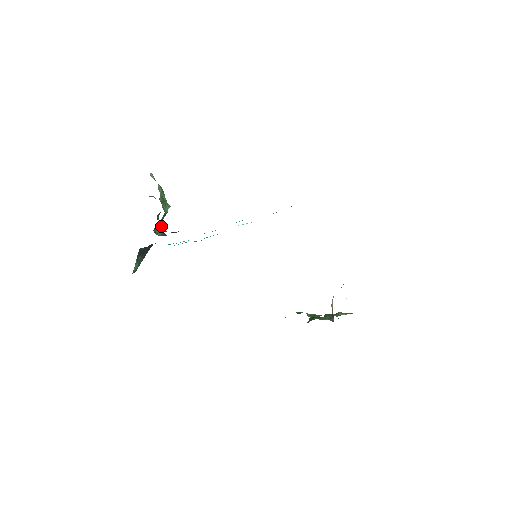
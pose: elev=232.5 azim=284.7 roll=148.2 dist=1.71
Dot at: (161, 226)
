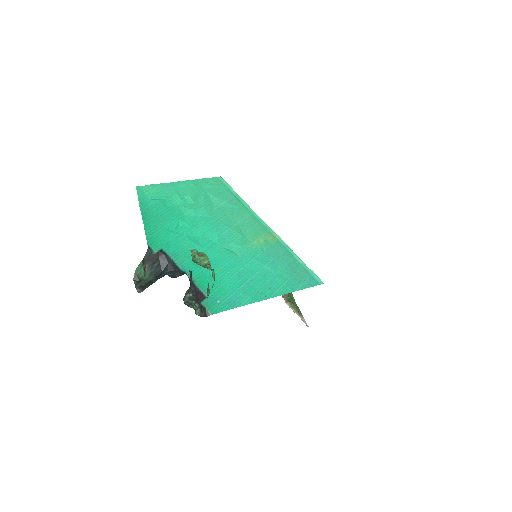
Dot at: (191, 285)
